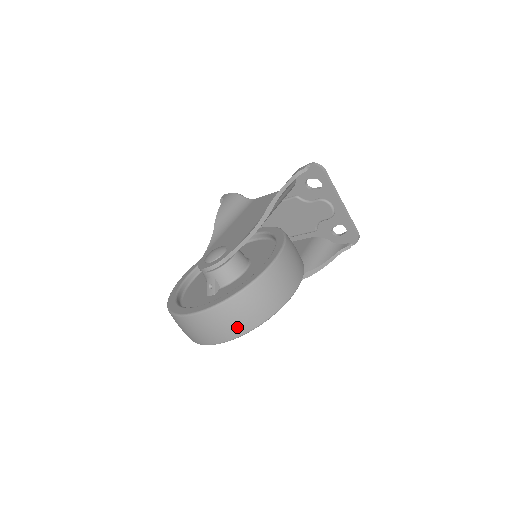
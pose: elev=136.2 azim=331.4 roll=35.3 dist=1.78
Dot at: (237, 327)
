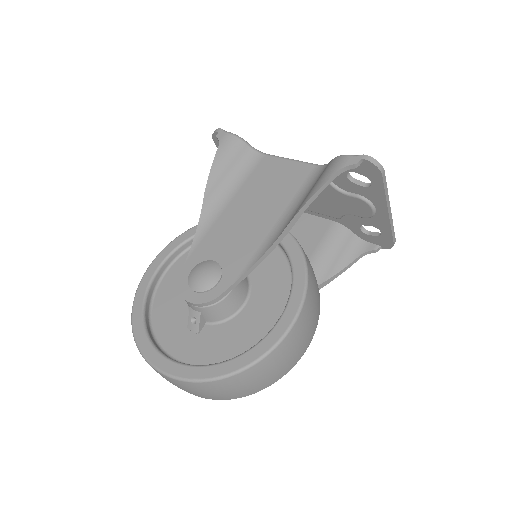
Dot at: (225, 396)
